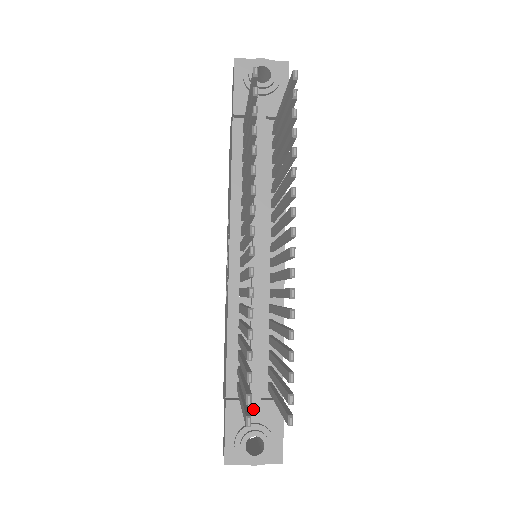
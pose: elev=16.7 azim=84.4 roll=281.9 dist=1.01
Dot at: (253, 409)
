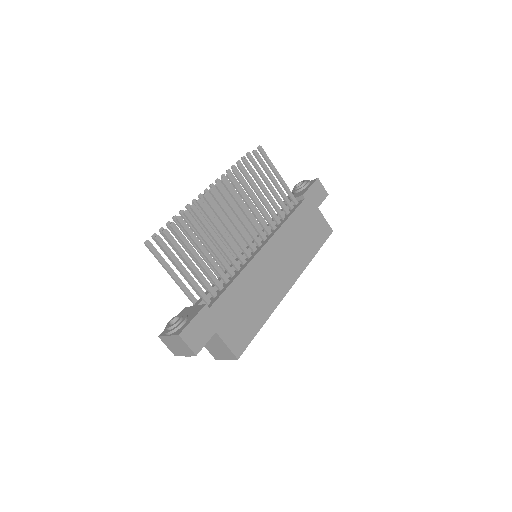
Dot at: (191, 310)
